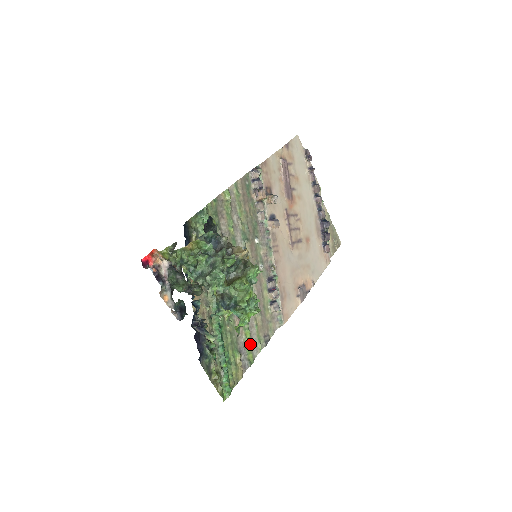
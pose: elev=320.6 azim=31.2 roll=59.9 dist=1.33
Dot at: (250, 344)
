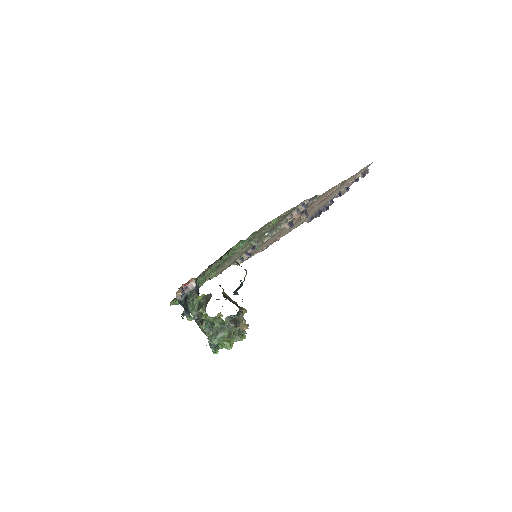
Dot at: (208, 279)
